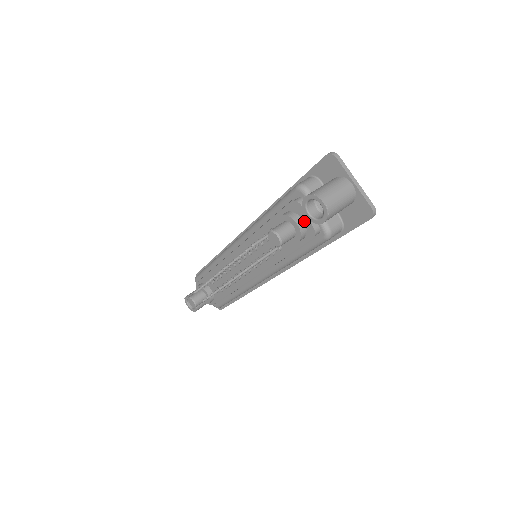
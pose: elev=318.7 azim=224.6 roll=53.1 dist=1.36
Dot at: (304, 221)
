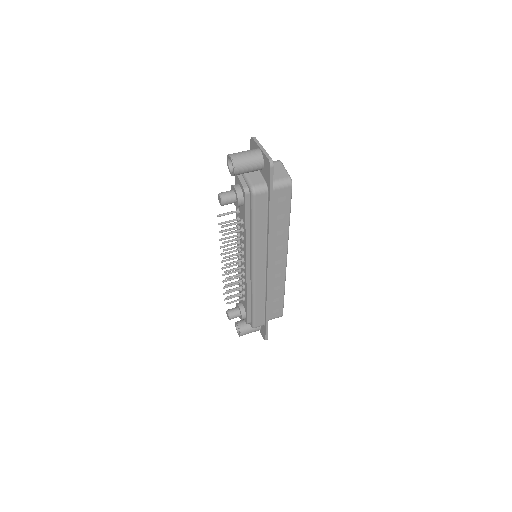
Dot at: (240, 186)
